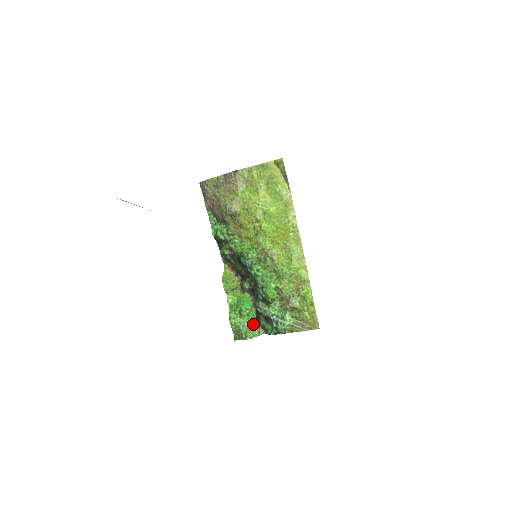
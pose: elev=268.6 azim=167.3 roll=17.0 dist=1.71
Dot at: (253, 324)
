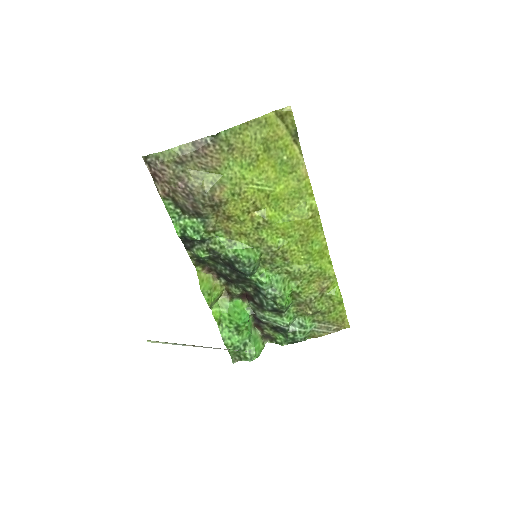
Dot at: (255, 337)
